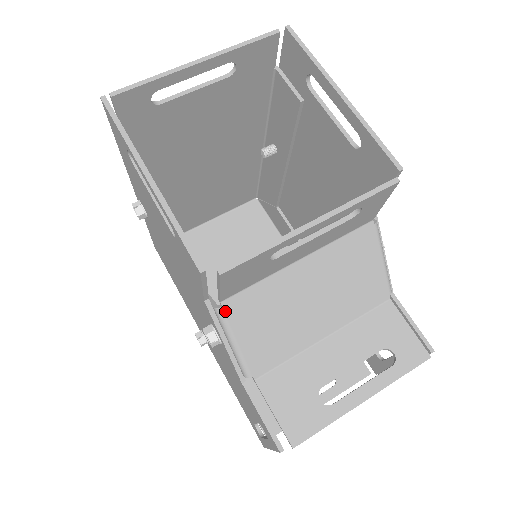
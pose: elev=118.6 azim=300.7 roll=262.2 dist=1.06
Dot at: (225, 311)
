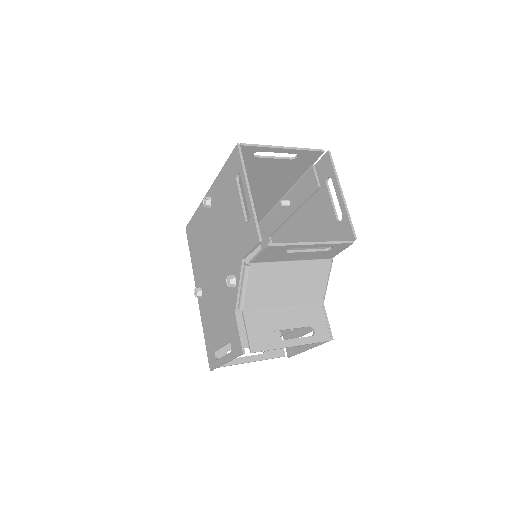
Dot at: (250, 269)
